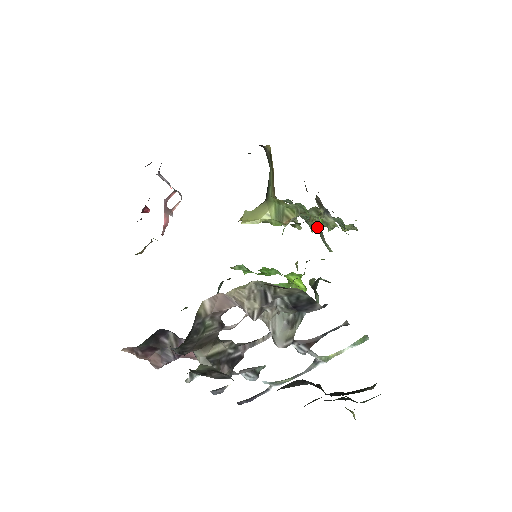
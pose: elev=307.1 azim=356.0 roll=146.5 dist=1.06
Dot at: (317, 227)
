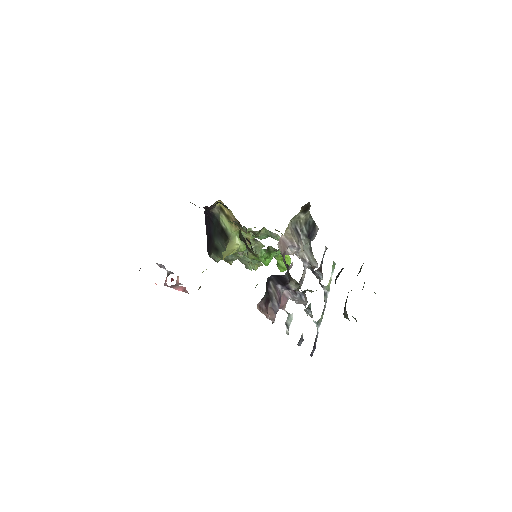
Dot at: (267, 232)
